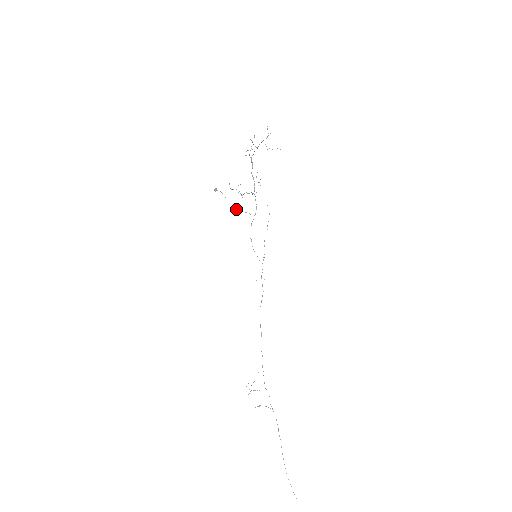
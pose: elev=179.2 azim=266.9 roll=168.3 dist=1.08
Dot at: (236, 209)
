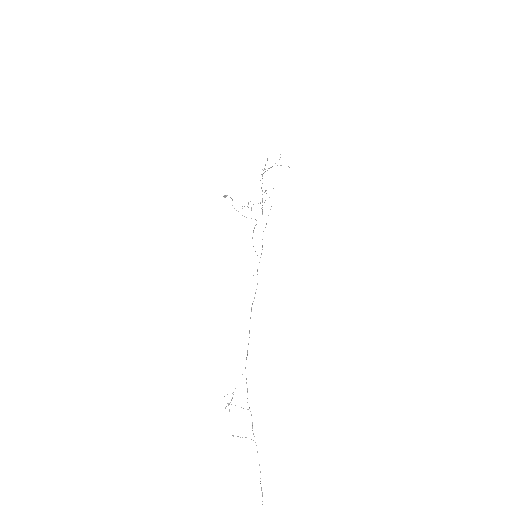
Dot at: (242, 215)
